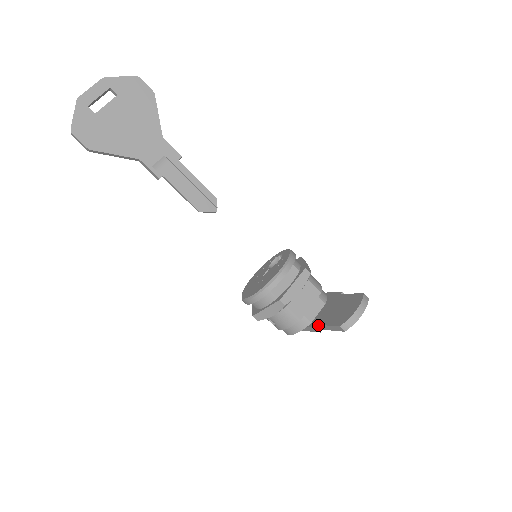
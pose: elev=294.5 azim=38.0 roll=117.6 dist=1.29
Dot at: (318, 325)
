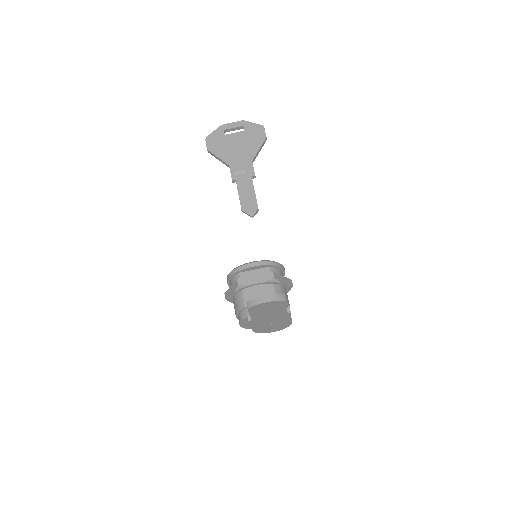
Dot at: occluded
